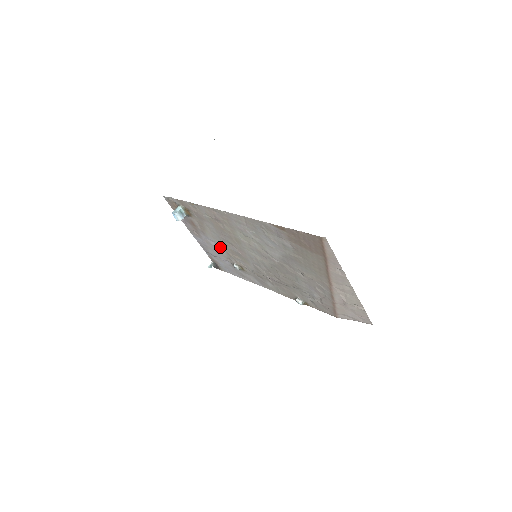
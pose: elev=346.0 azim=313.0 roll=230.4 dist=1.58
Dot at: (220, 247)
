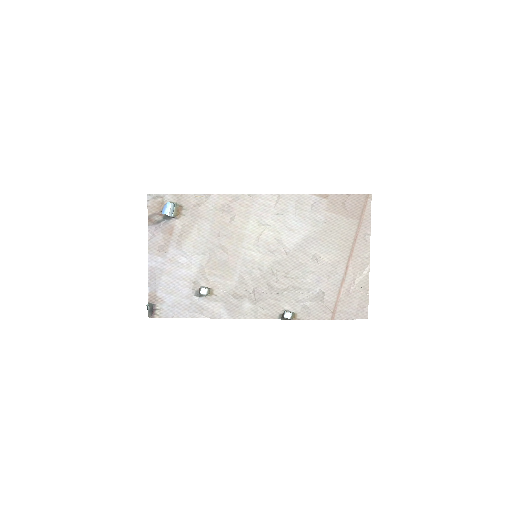
Dot at: (194, 262)
